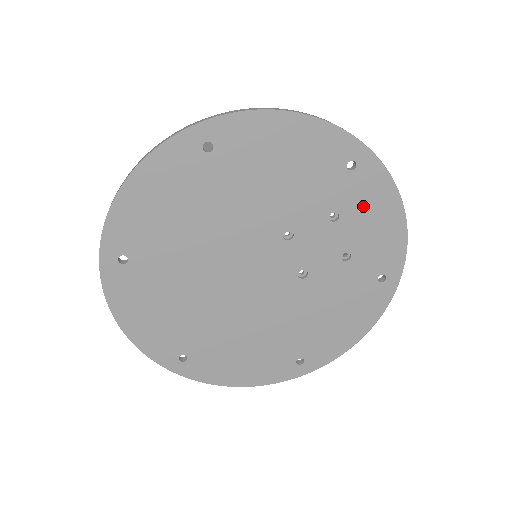
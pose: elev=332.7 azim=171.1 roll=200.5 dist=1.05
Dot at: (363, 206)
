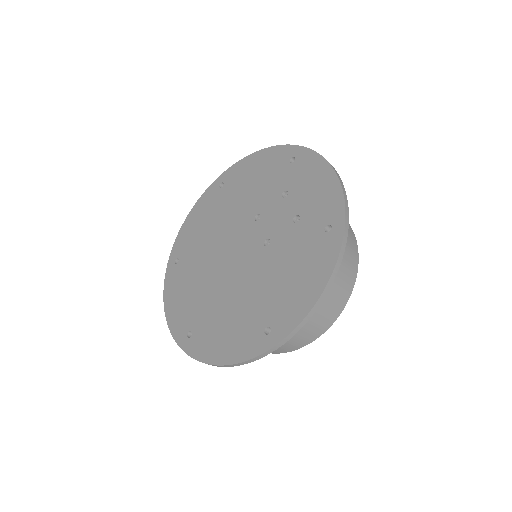
Dot at: (303, 180)
